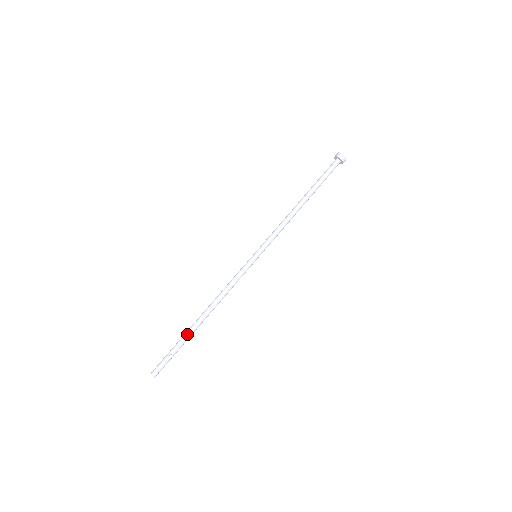
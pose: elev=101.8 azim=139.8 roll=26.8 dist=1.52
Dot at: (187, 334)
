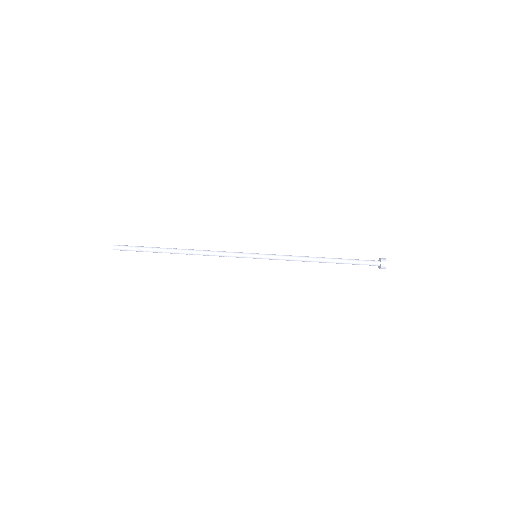
Dot at: (161, 249)
